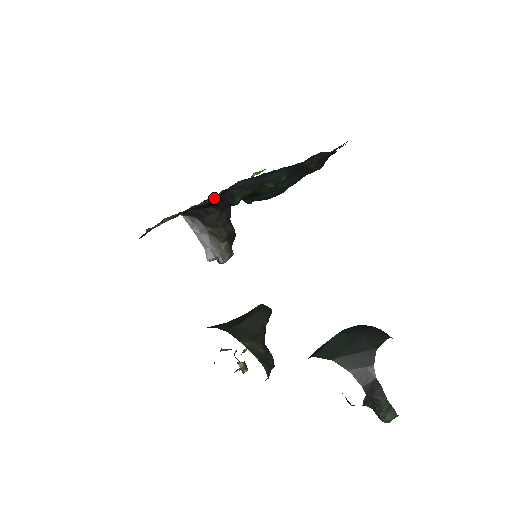
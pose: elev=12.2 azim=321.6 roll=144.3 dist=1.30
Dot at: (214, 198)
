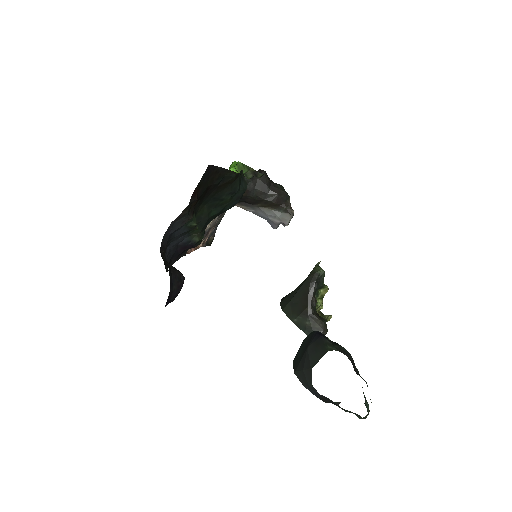
Dot at: occluded
